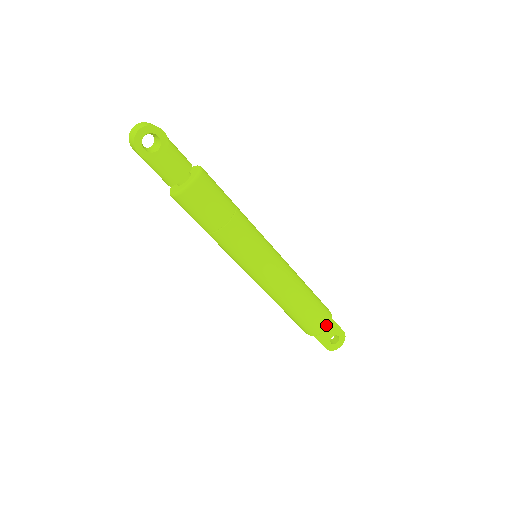
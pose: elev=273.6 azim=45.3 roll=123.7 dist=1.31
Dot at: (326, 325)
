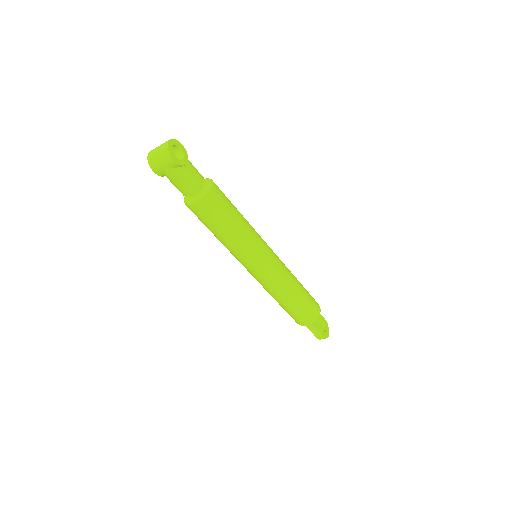
Dot at: (319, 307)
